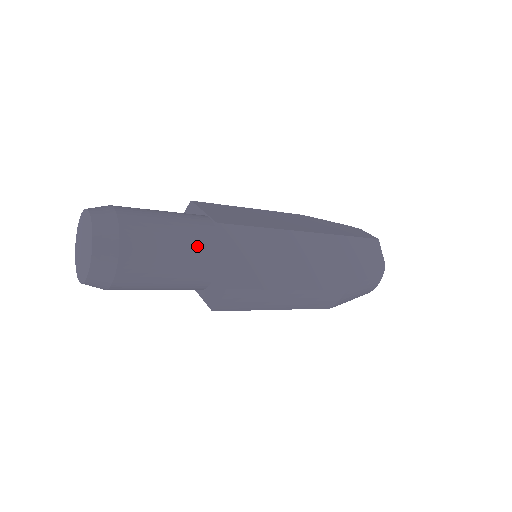
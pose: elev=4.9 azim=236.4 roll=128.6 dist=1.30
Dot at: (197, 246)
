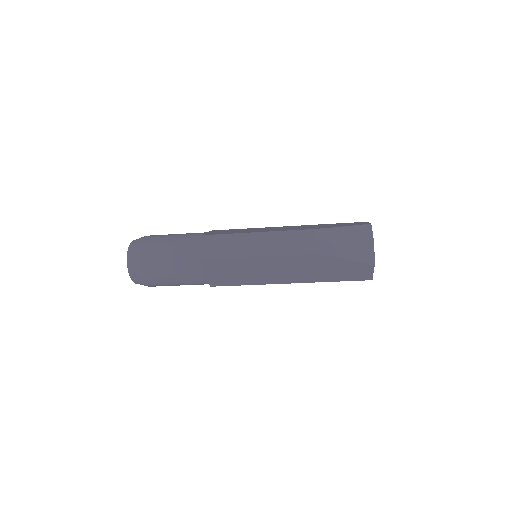
Dot at: (192, 235)
